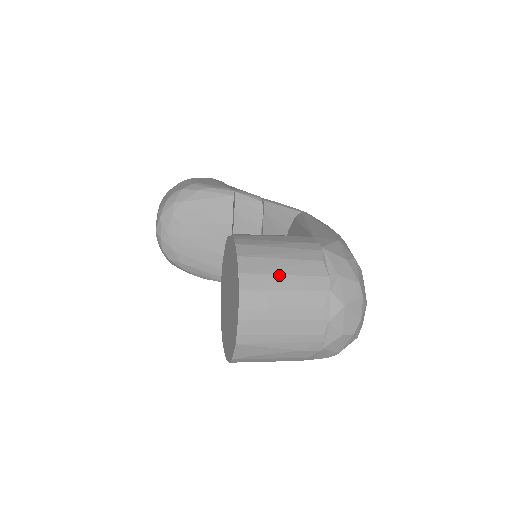
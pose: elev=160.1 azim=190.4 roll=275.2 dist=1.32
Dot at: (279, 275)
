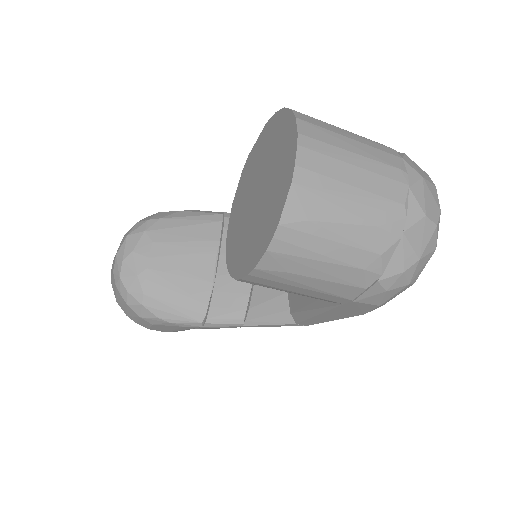
Dot at: (339, 128)
